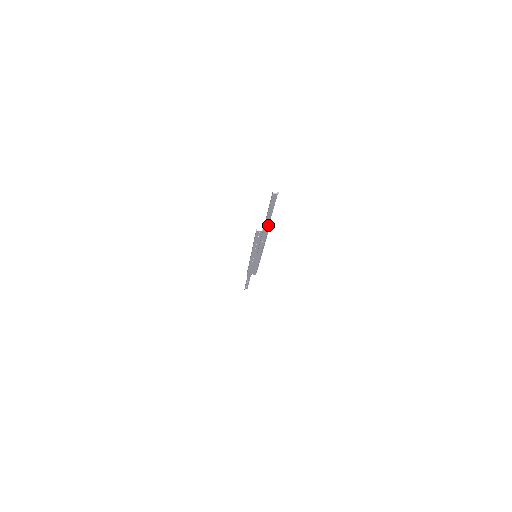
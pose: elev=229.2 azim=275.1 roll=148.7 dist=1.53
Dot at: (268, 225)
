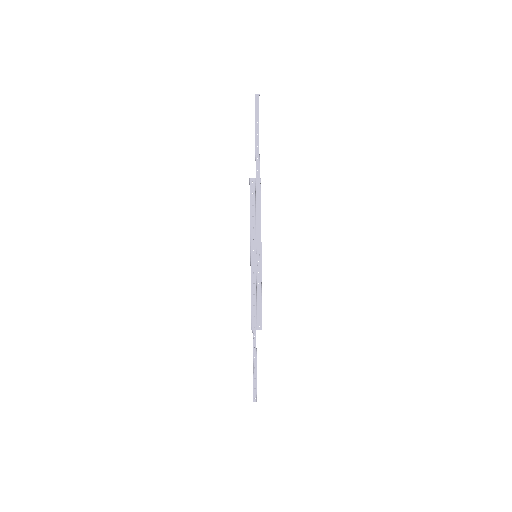
Dot at: (259, 162)
